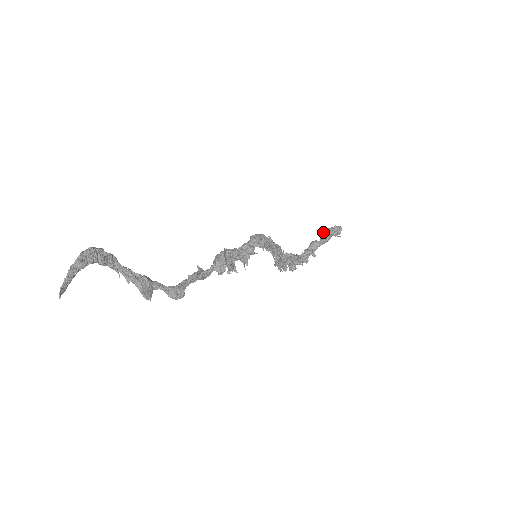
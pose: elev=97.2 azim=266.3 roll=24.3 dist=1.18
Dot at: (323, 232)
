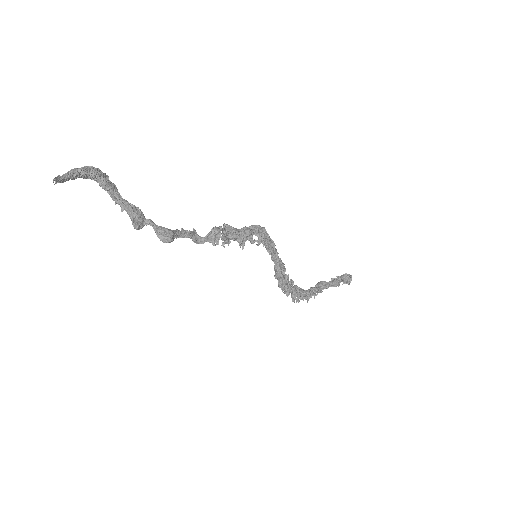
Dot at: occluded
